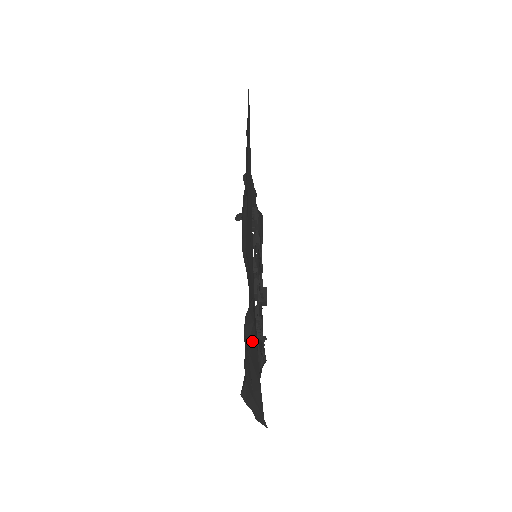
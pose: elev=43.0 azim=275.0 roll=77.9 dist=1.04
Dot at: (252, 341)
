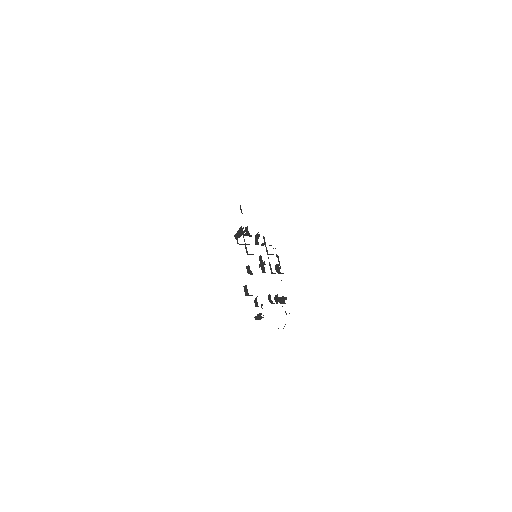
Dot at: occluded
